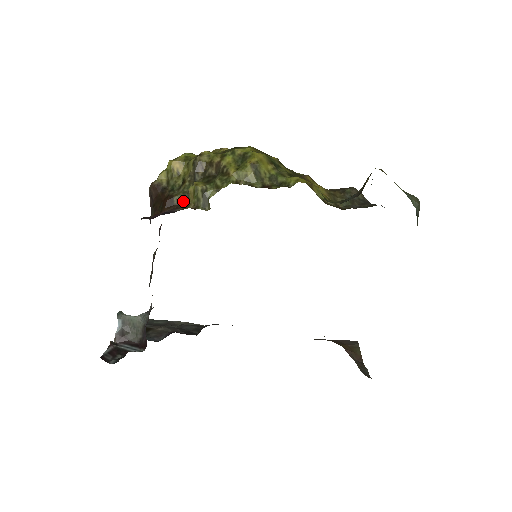
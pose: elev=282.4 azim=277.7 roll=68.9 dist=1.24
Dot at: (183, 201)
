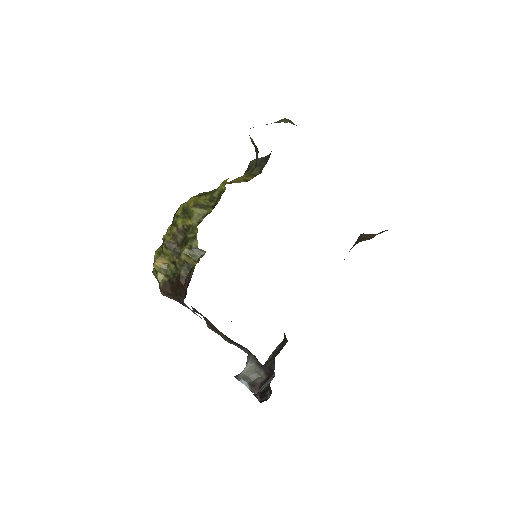
Dot at: (187, 269)
